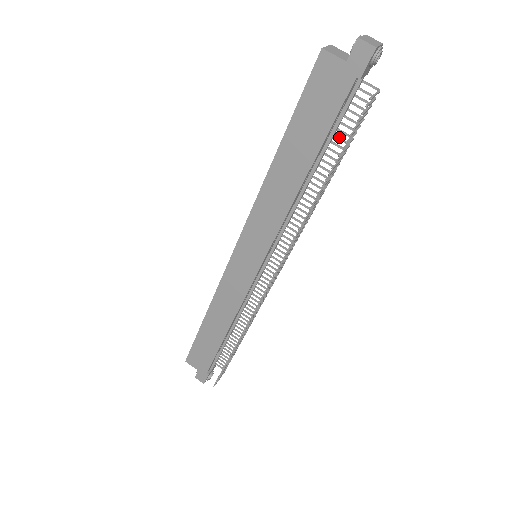
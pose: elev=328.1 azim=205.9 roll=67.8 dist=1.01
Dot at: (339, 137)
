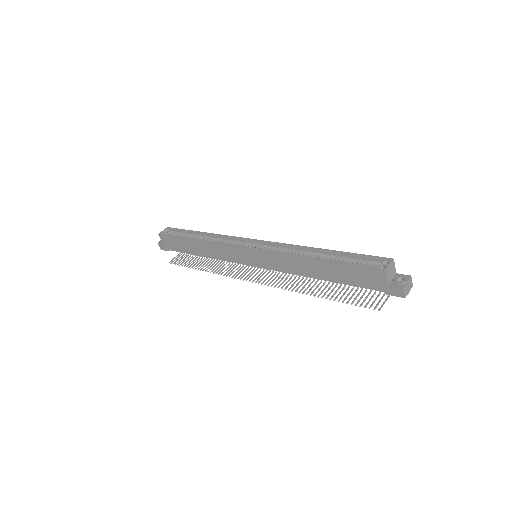
Dot at: occluded
